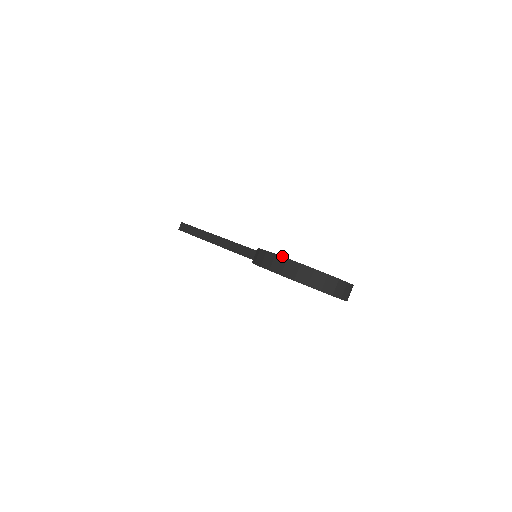
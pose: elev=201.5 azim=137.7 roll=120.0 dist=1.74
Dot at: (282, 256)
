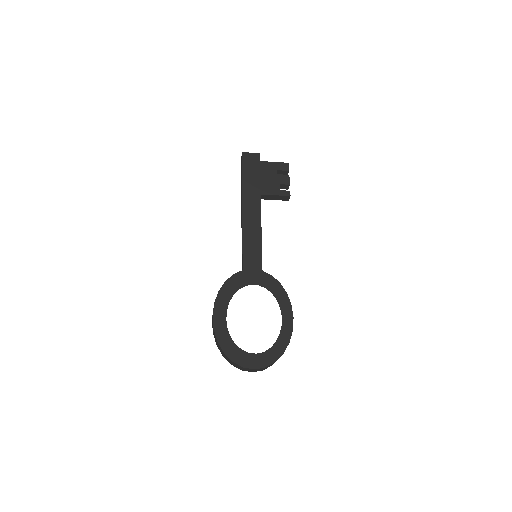
Dot at: (213, 323)
